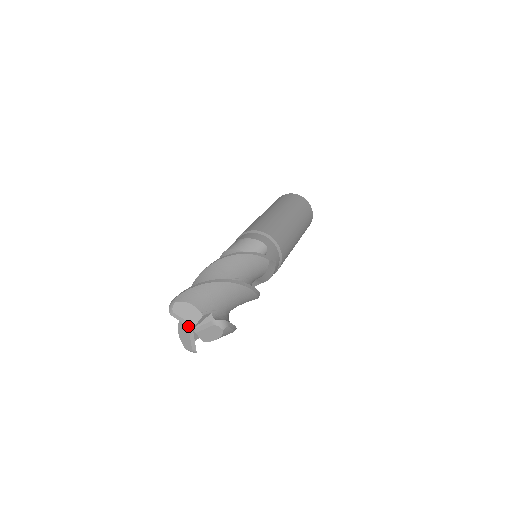
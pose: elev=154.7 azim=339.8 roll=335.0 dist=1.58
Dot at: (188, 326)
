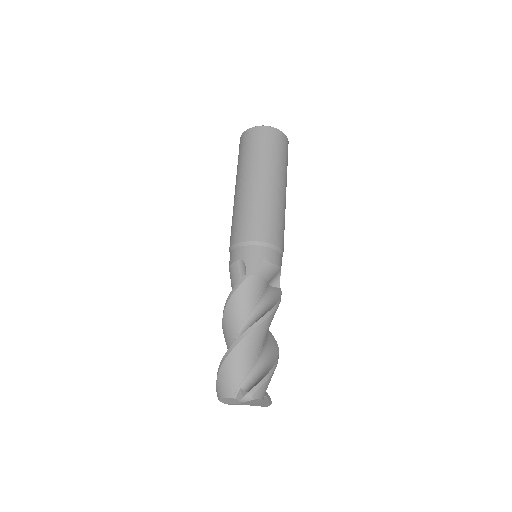
Dot at: (244, 404)
